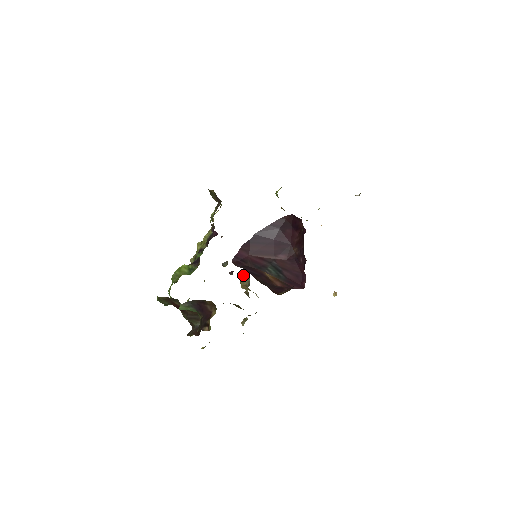
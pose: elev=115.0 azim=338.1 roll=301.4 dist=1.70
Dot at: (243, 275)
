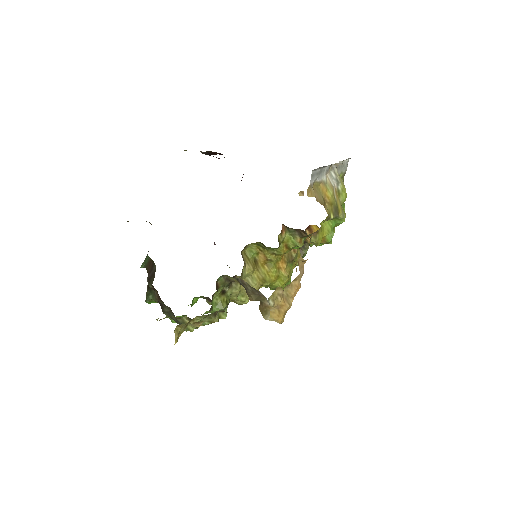
Dot at: occluded
